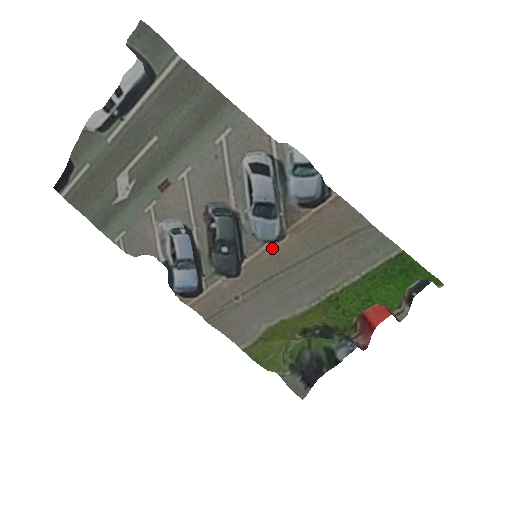
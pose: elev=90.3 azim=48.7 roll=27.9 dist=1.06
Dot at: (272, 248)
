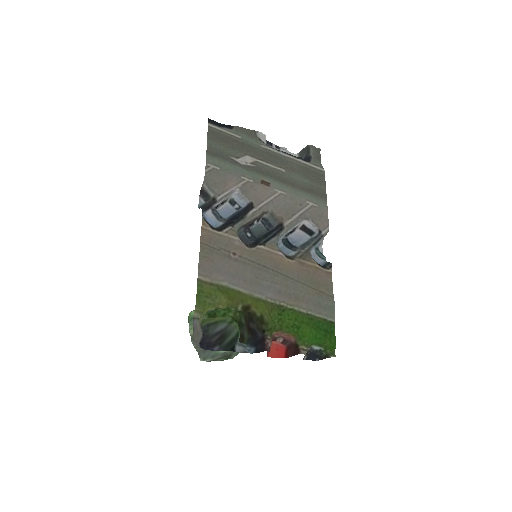
Dot at: (281, 257)
